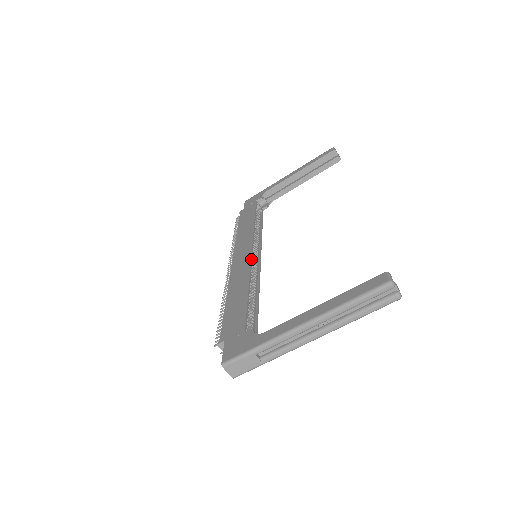
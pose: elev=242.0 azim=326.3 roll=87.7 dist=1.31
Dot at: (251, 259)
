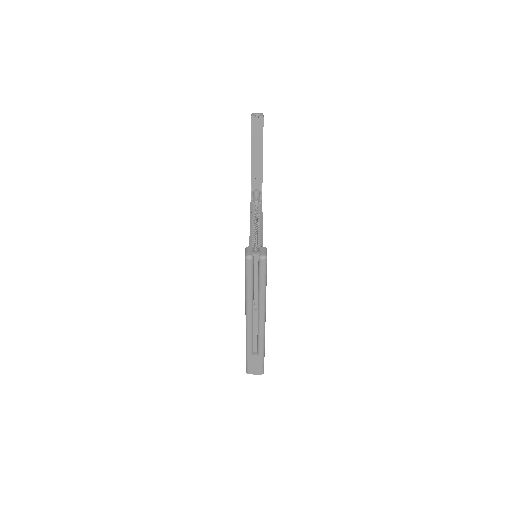
Dot at: occluded
